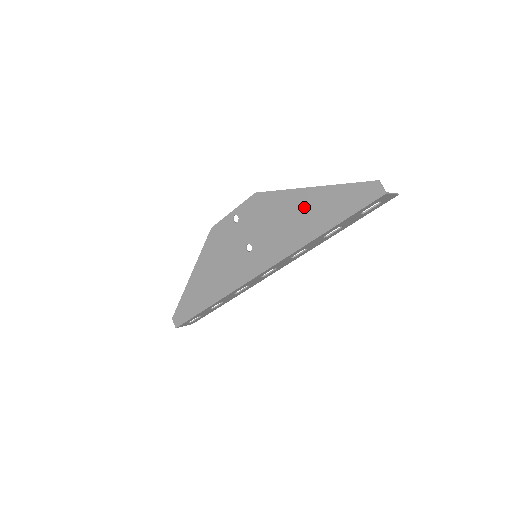
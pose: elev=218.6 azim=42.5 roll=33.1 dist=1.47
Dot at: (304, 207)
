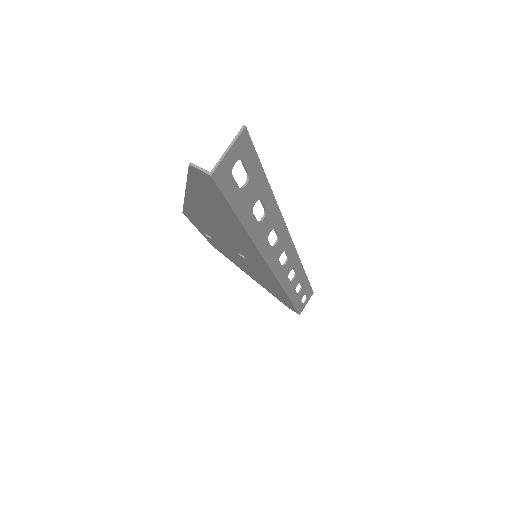
Dot at: (208, 214)
